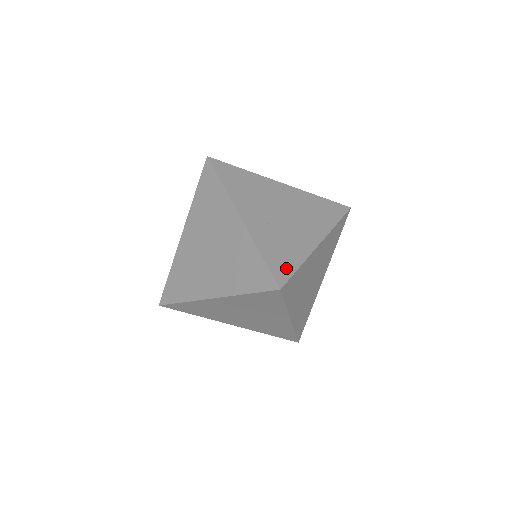
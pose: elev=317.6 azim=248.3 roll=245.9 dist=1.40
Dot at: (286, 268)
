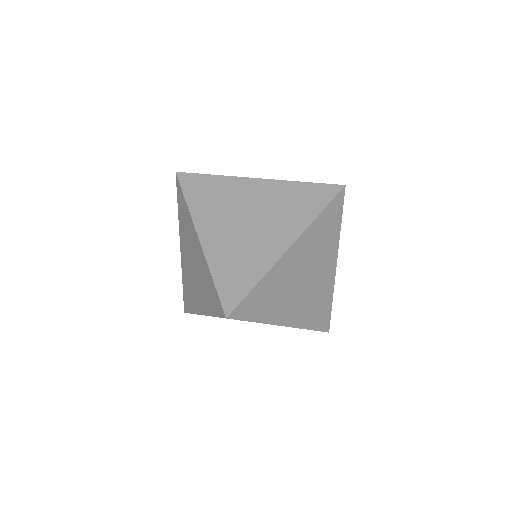
Dot at: occluded
